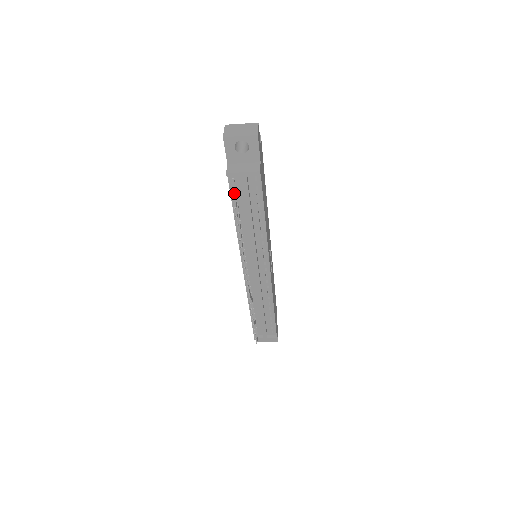
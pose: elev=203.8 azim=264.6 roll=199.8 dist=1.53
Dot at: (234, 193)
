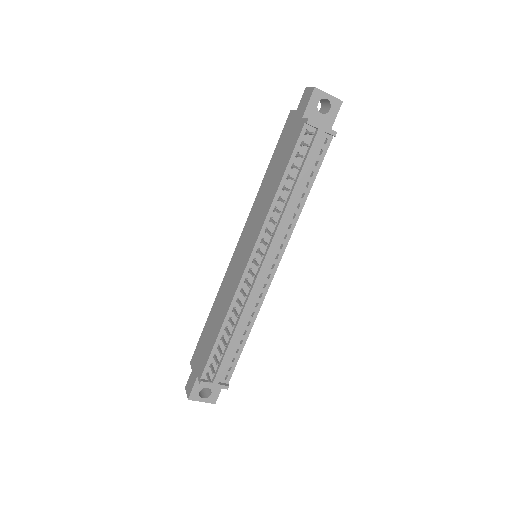
Dot at: occluded
